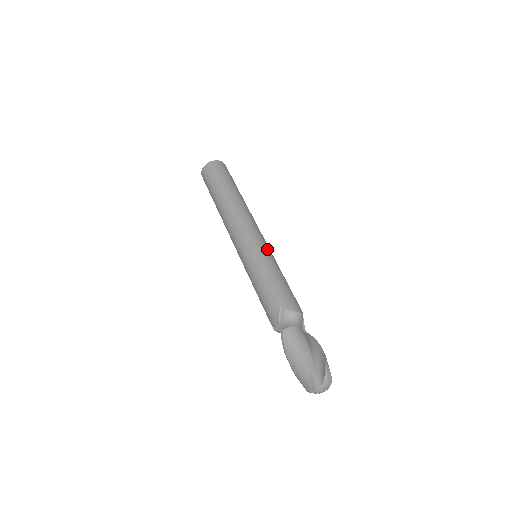
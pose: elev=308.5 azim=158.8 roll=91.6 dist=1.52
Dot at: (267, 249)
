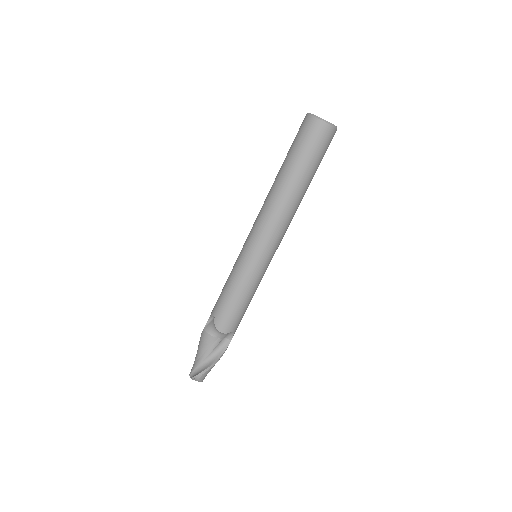
Dot at: (254, 265)
